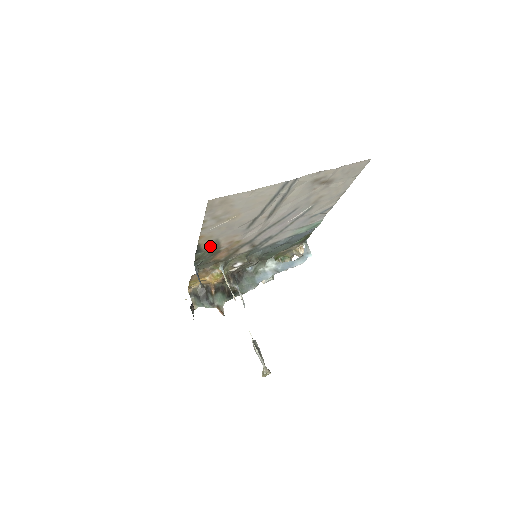
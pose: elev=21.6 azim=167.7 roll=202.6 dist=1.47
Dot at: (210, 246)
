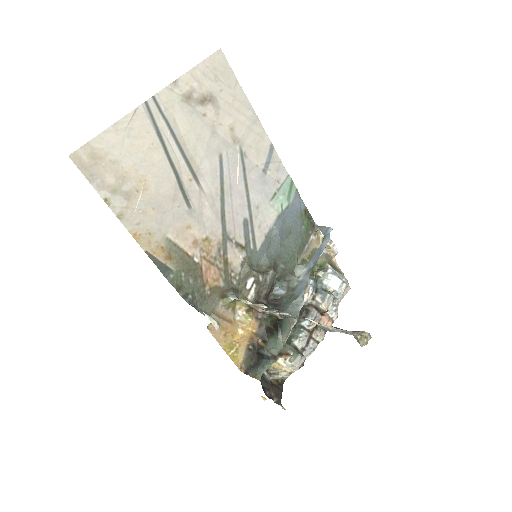
Dot at: (171, 256)
